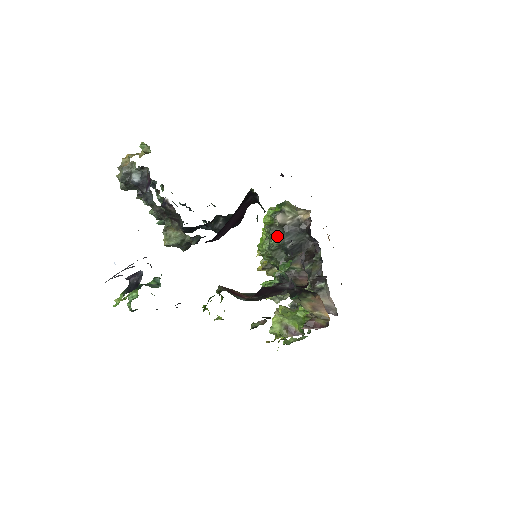
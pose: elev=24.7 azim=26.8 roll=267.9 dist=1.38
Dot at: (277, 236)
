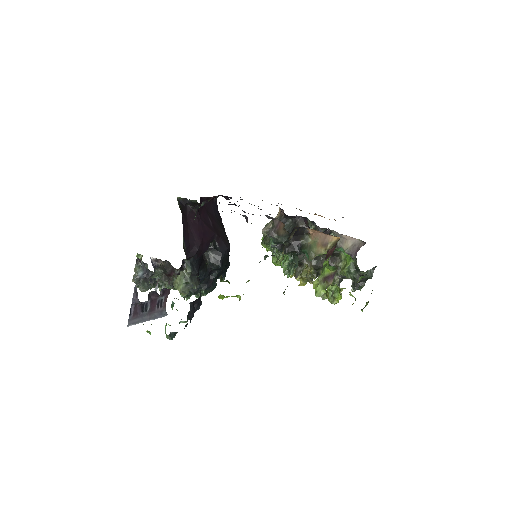
Dot at: (270, 239)
